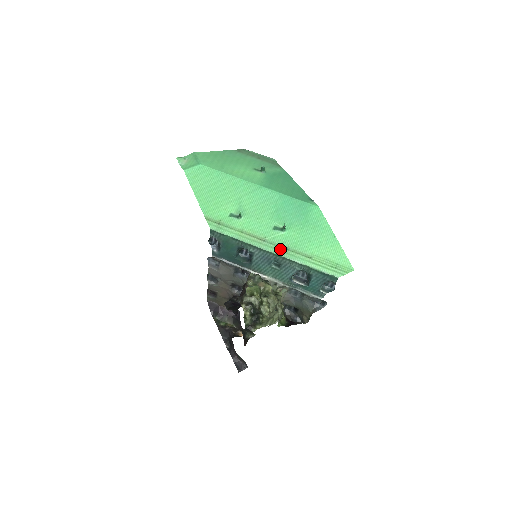
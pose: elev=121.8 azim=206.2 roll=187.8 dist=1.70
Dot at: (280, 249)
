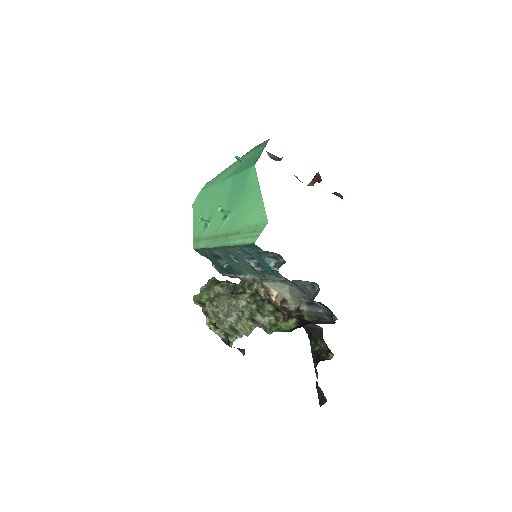
Dot at: (223, 239)
